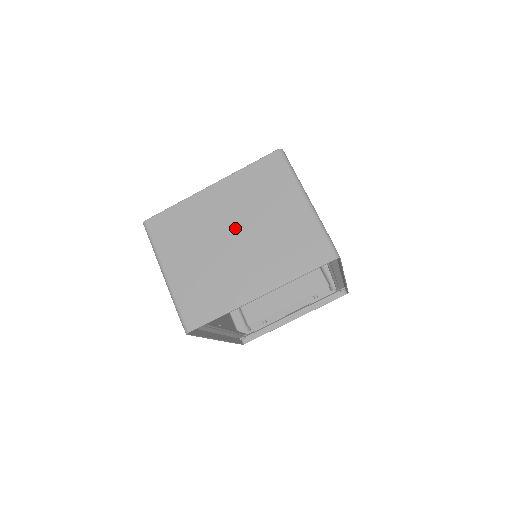
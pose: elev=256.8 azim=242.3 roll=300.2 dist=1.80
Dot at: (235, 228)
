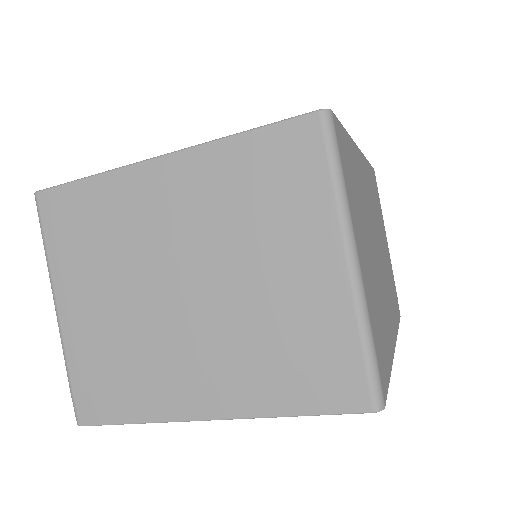
Dot at: (189, 268)
